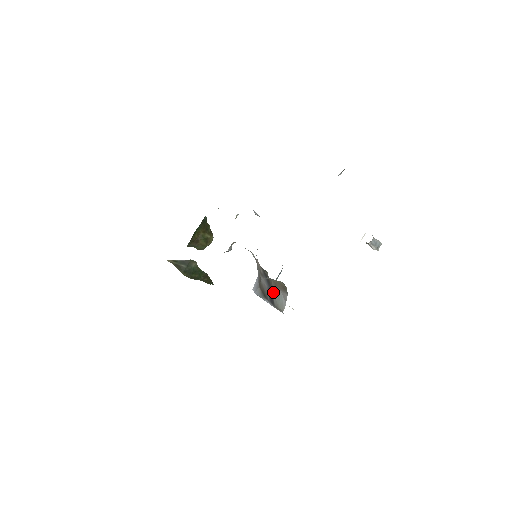
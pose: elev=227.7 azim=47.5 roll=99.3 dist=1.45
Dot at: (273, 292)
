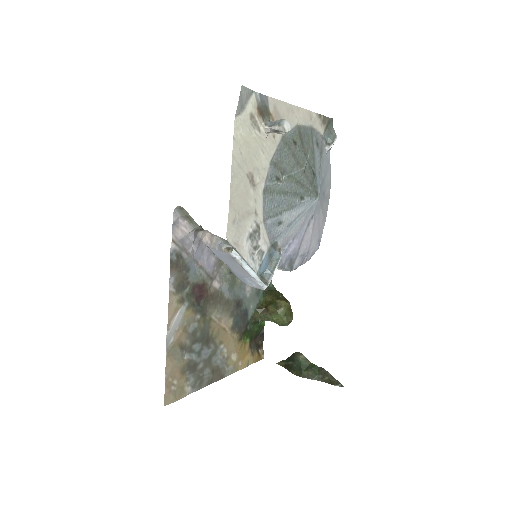
Dot at: occluded
